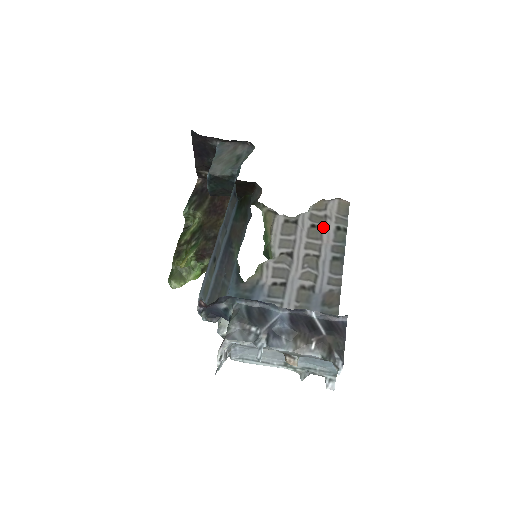
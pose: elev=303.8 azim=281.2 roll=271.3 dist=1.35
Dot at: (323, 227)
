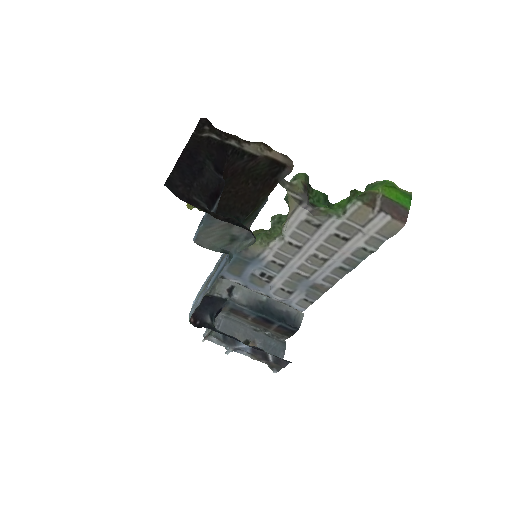
Dot at: (347, 242)
